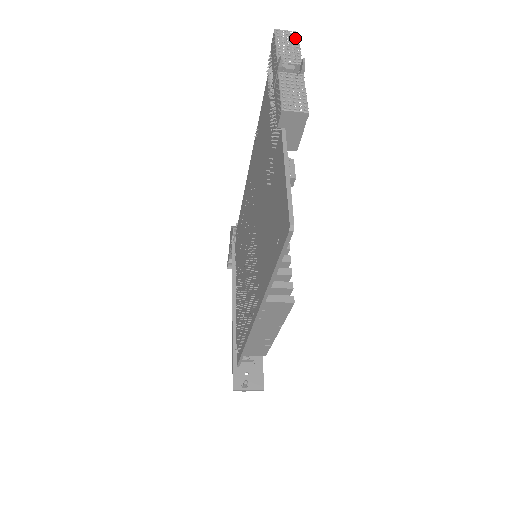
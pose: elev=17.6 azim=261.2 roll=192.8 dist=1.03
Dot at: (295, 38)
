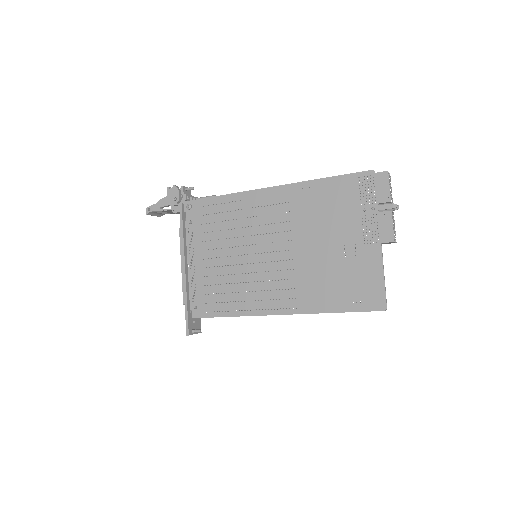
Dot at: (390, 180)
